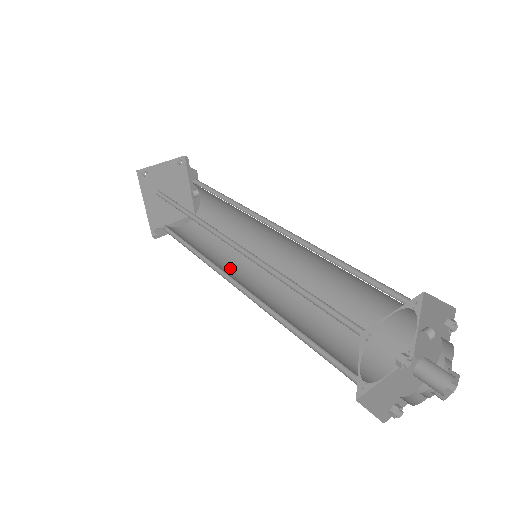
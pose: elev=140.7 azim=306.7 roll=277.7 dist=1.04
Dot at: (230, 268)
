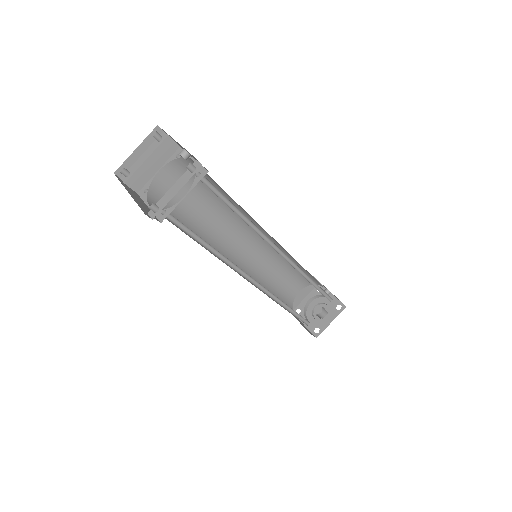
Dot at: (223, 236)
